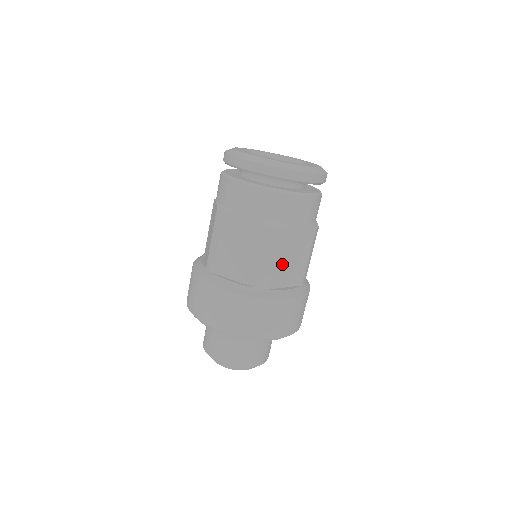
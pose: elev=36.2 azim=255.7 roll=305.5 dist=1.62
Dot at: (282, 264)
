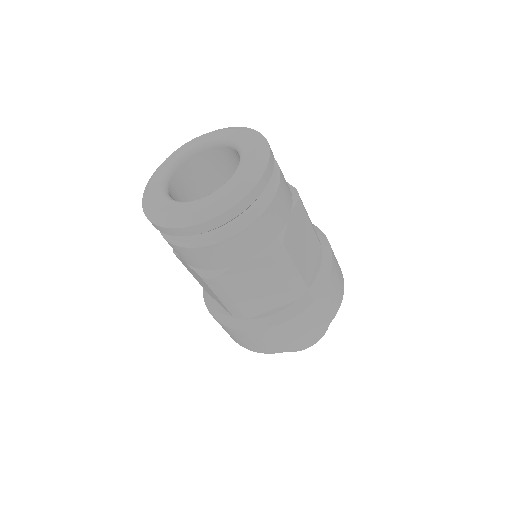
Dot at: (247, 298)
